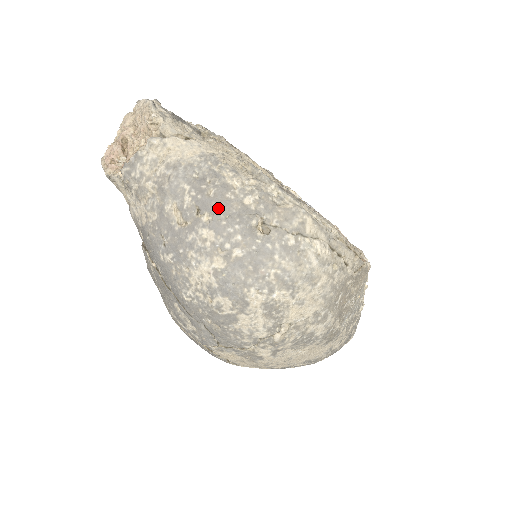
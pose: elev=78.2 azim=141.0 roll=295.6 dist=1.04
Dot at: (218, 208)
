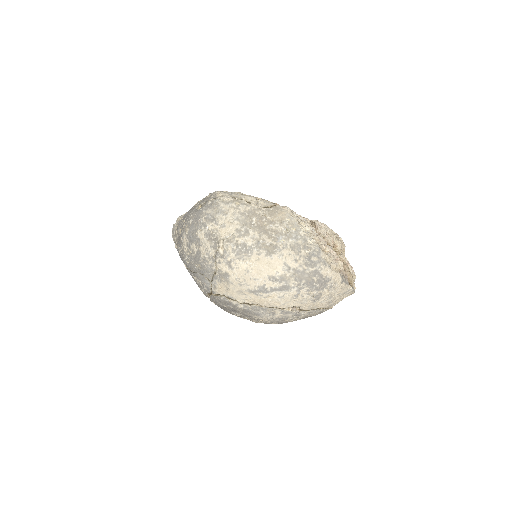
Dot at: (187, 214)
